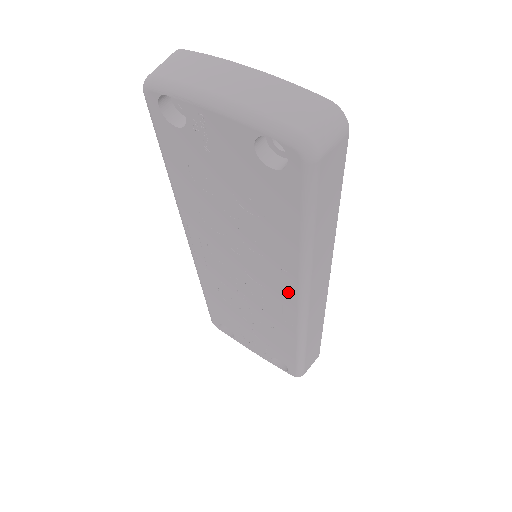
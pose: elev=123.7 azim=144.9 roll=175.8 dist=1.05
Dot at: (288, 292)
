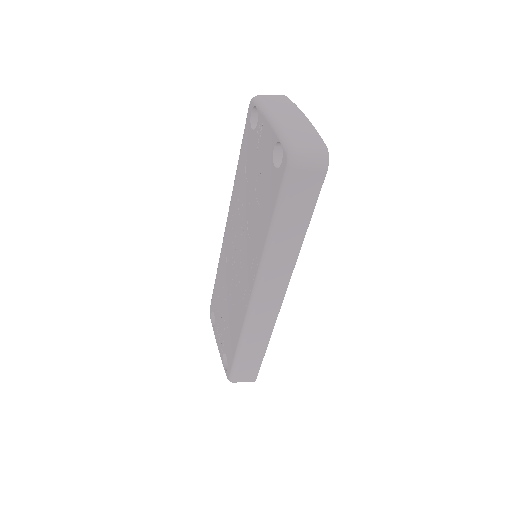
Dot at: (251, 278)
